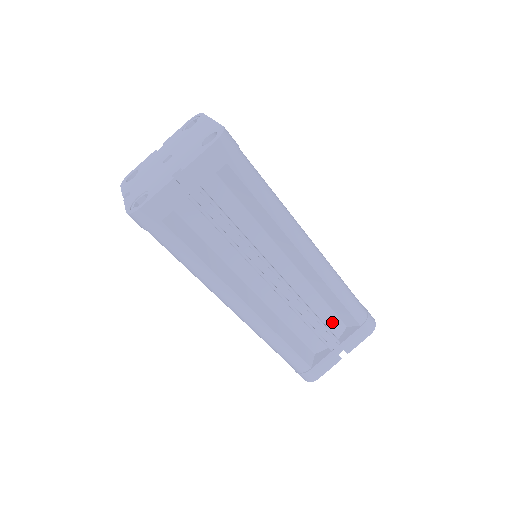
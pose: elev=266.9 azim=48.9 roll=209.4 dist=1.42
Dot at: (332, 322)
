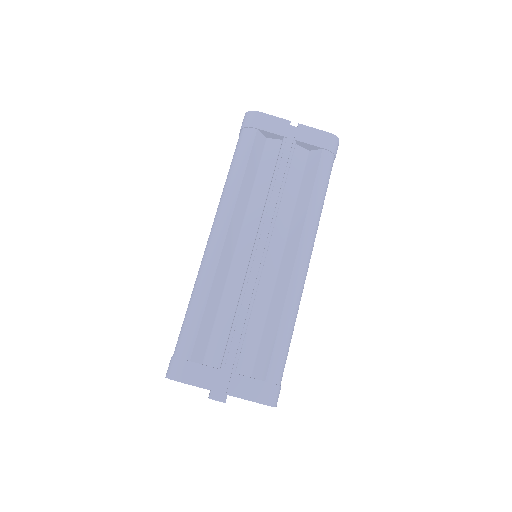
Dot at: (249, 350)
